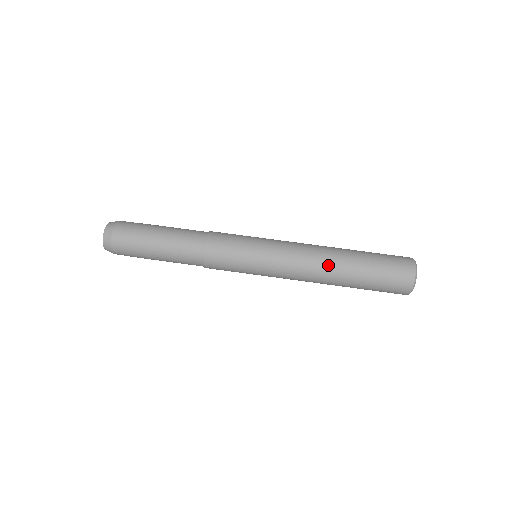
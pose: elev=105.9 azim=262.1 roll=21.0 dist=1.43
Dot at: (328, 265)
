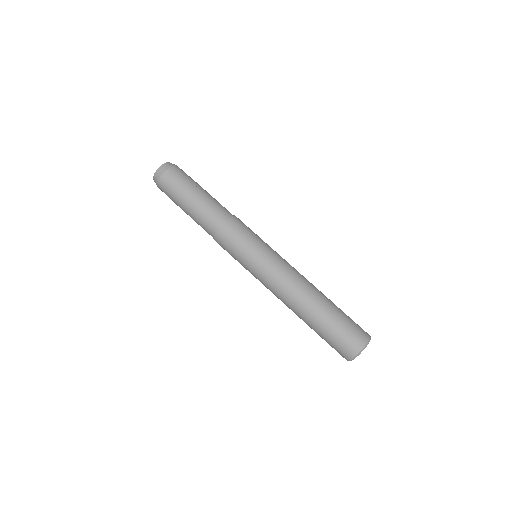
Dot at: (301, 299)
